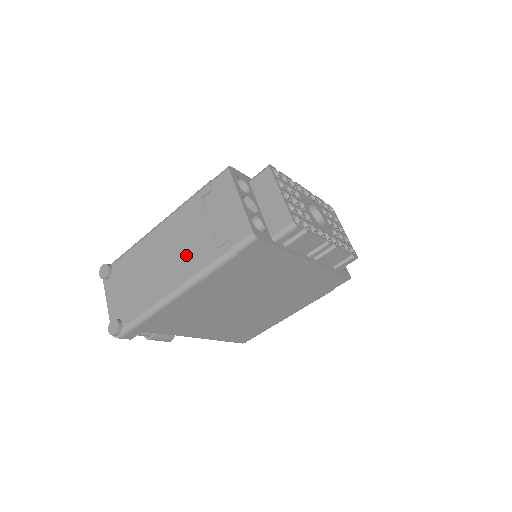
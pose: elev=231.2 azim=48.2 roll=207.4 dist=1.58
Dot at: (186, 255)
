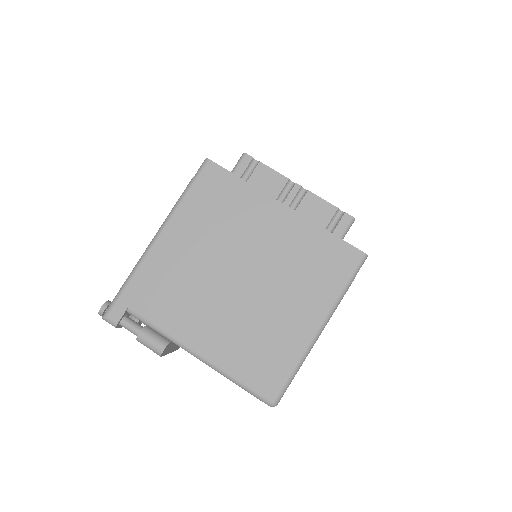
Dot at: occluded
